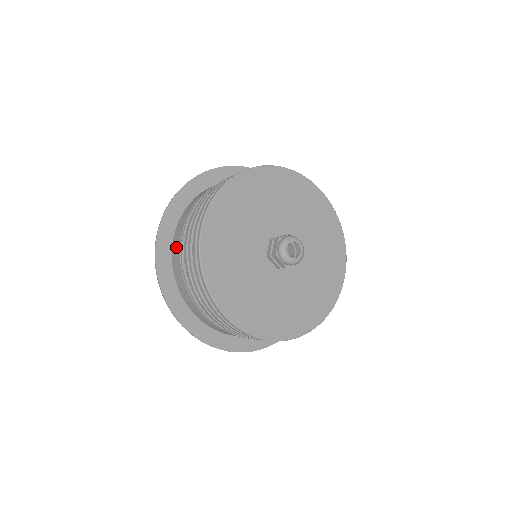
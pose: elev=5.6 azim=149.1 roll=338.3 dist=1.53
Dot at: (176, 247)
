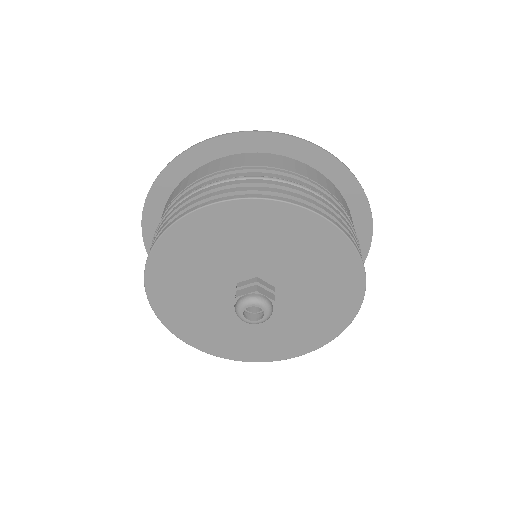
Dot at: occluded
